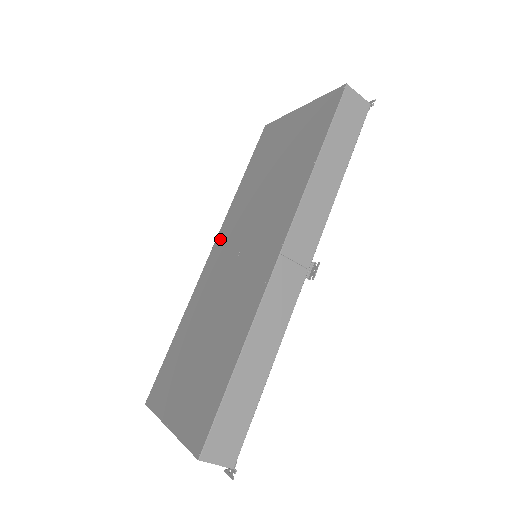
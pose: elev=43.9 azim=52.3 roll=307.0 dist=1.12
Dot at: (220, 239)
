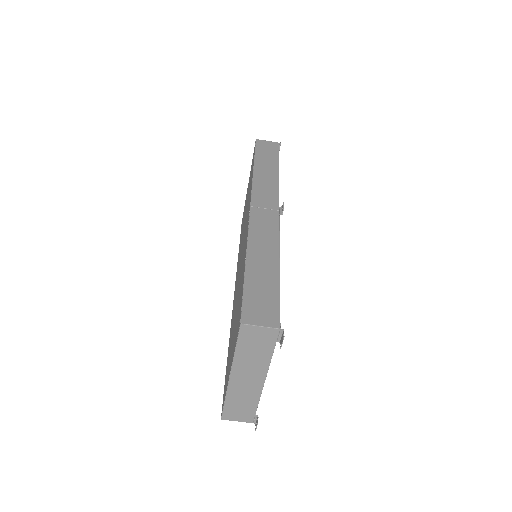
Dot at: (235, 283)
